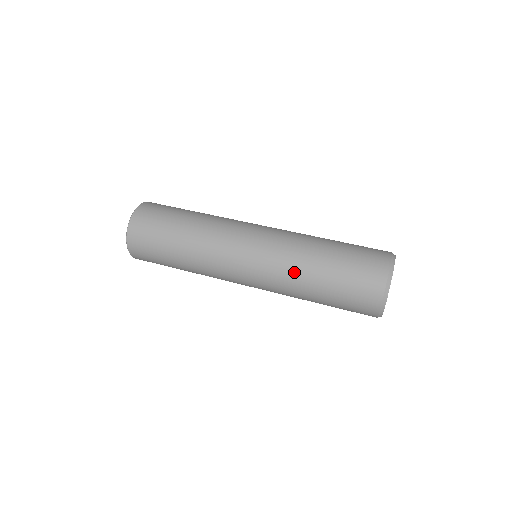
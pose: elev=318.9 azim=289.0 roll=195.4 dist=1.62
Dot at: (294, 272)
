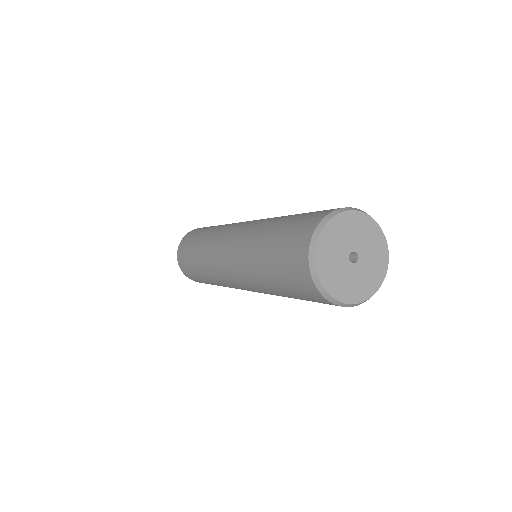
Dot at: (253, 236)
